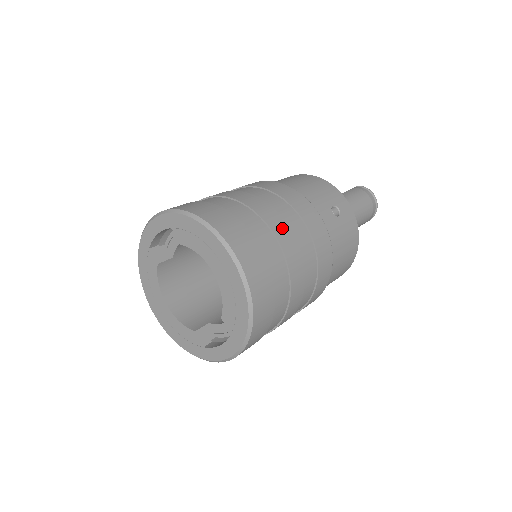
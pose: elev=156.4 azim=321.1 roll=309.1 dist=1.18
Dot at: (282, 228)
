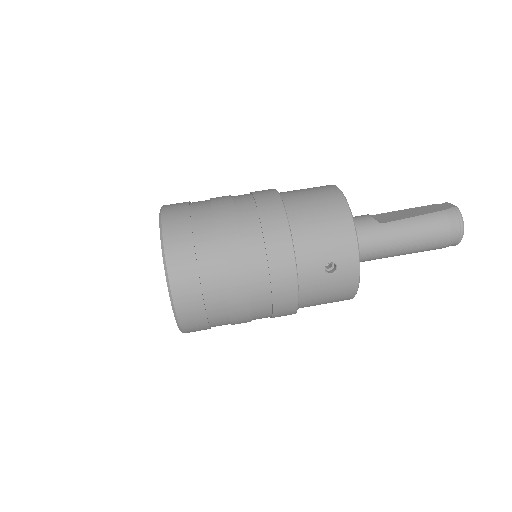
Dot at: (237, 280)
